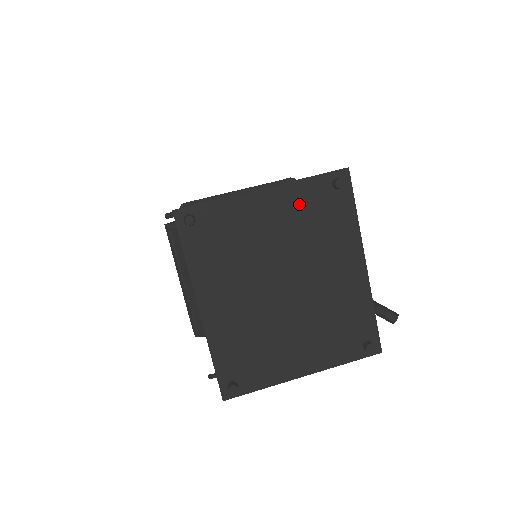
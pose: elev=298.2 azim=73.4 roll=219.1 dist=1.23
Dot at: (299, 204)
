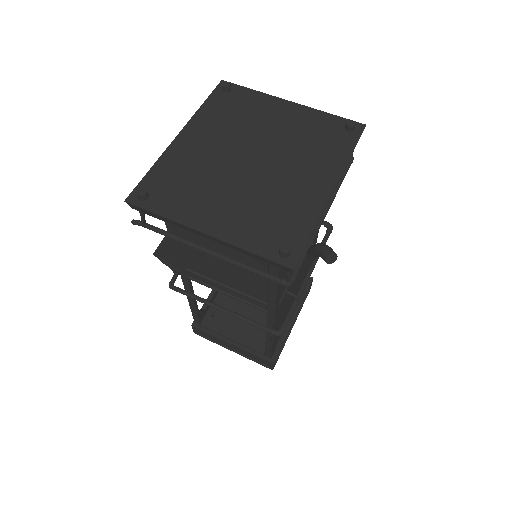
Dot at: (310, 123)
